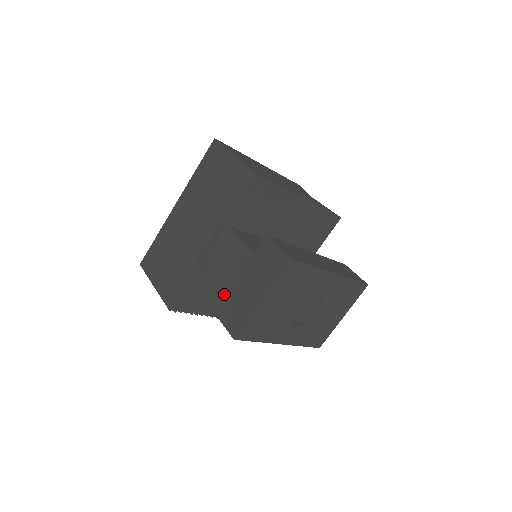
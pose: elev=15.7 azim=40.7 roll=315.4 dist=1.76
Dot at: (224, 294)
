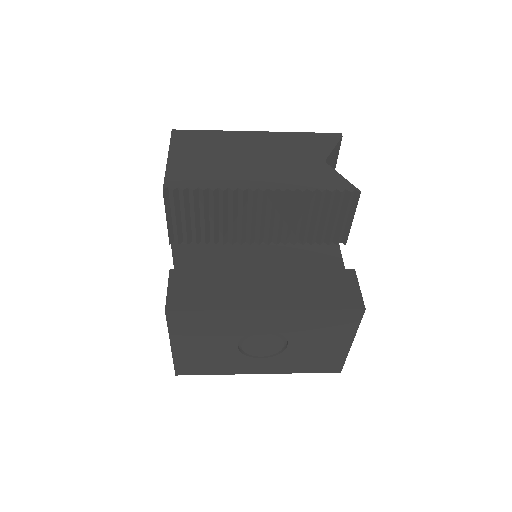
Dot at: occluded
